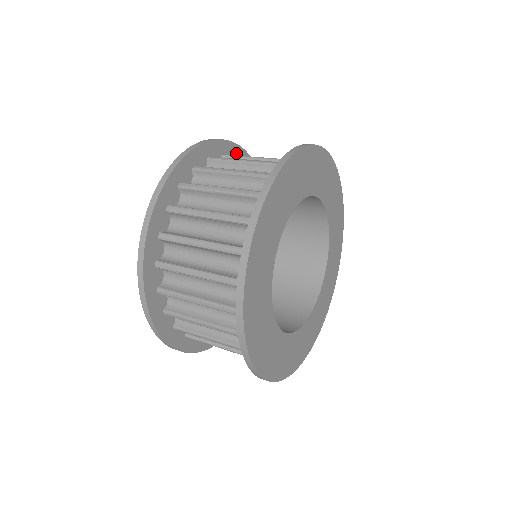
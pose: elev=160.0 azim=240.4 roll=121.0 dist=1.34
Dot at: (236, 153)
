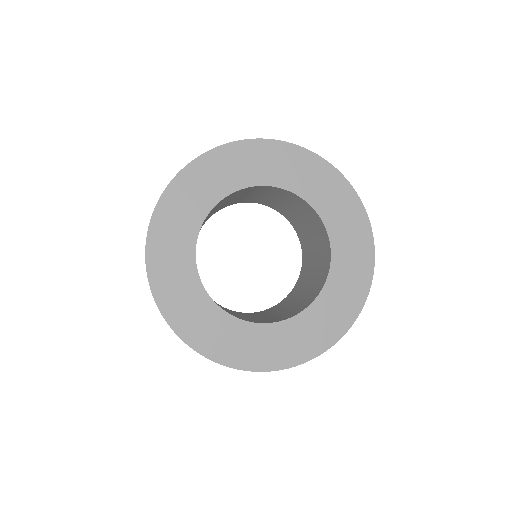
Dot at: occluded
